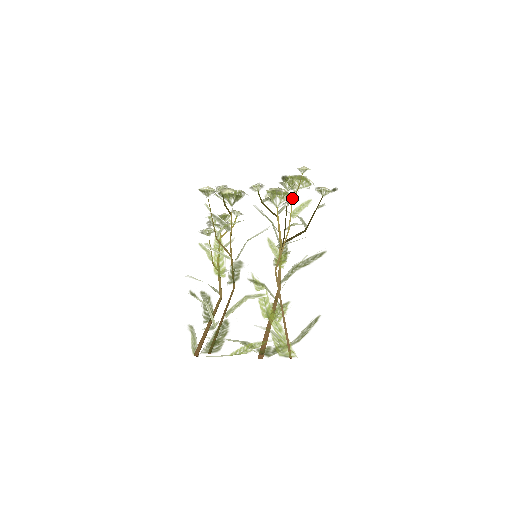
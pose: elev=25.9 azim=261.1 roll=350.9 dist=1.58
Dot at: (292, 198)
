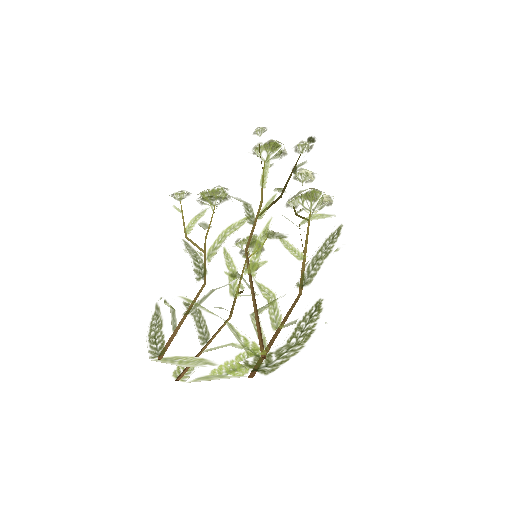
Dot at: (302, 185)
